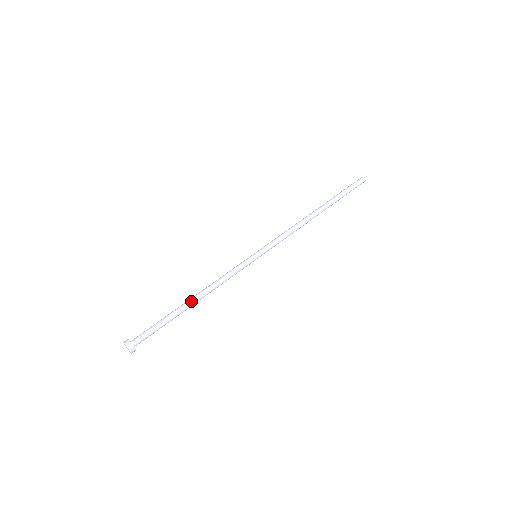
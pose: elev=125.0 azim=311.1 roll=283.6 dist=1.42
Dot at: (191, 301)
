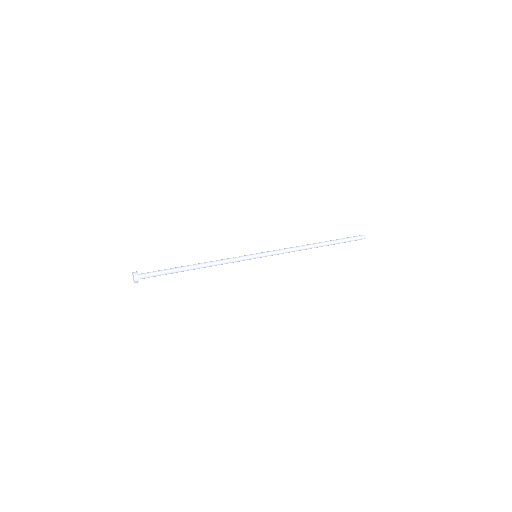
Dot at: (193, 264)
